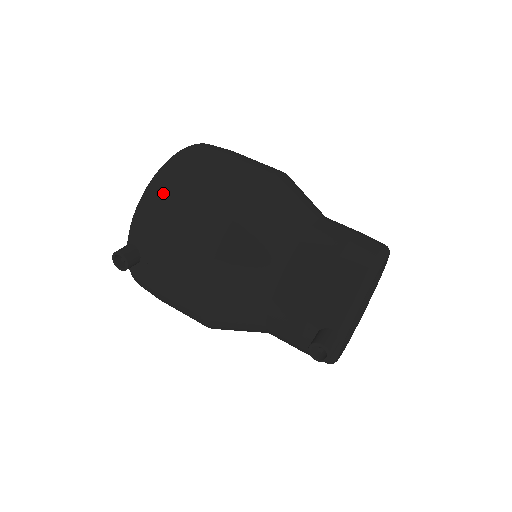
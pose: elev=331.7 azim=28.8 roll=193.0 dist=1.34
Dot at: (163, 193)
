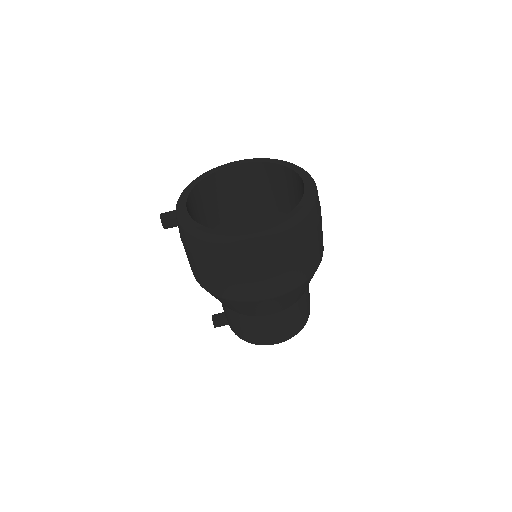
Dot at: (202, 252)
